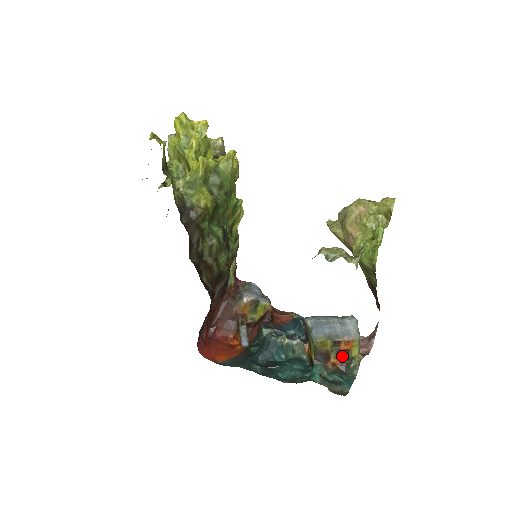
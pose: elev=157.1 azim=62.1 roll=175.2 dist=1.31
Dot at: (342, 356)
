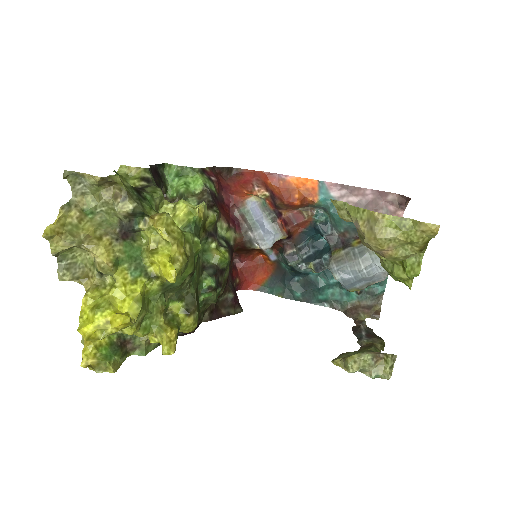
Dot at: occluded
